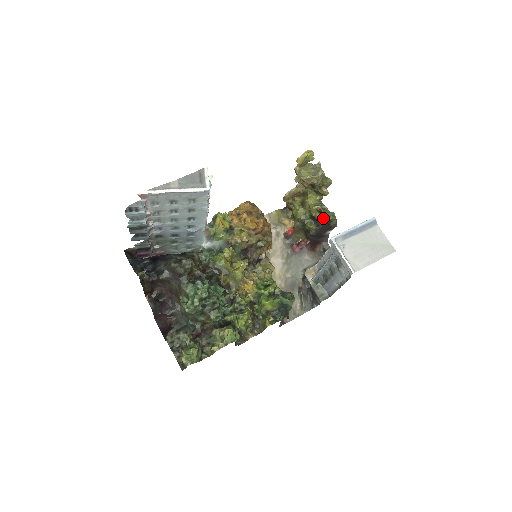
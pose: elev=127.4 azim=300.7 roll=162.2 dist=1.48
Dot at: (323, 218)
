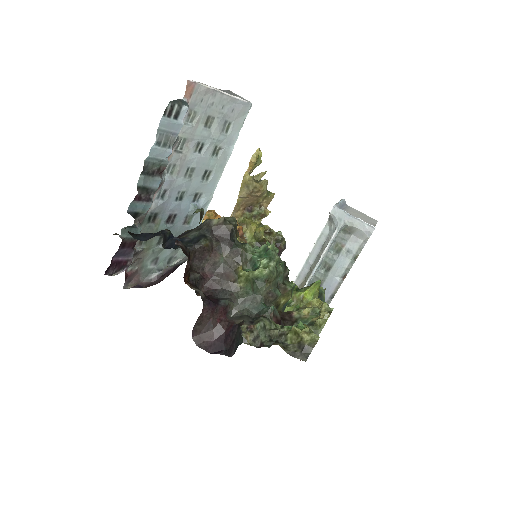
Dot at: (272, 240)
